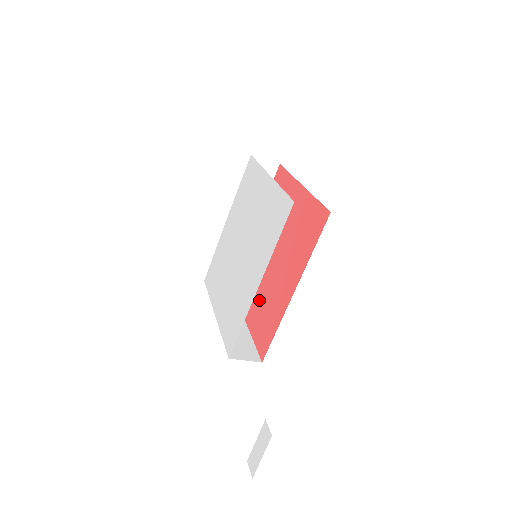
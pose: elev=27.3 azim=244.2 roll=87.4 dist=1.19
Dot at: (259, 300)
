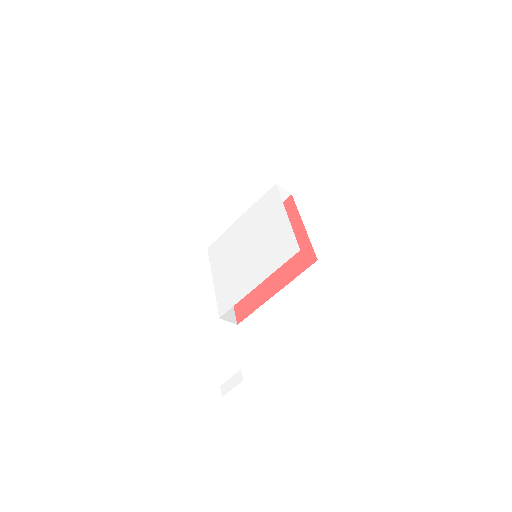
Dot at: occluded
